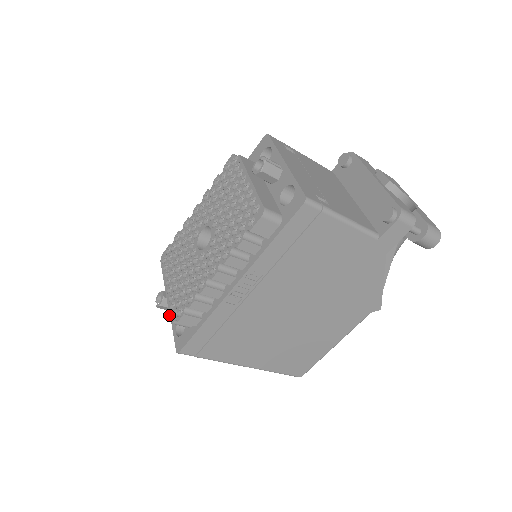
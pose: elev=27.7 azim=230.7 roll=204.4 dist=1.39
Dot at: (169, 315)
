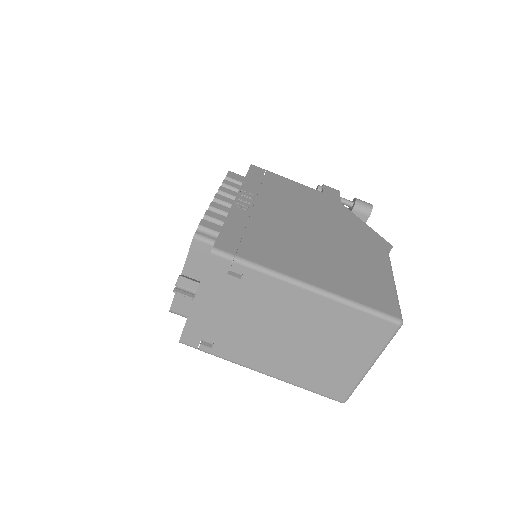
Dot at: (190, 246)
